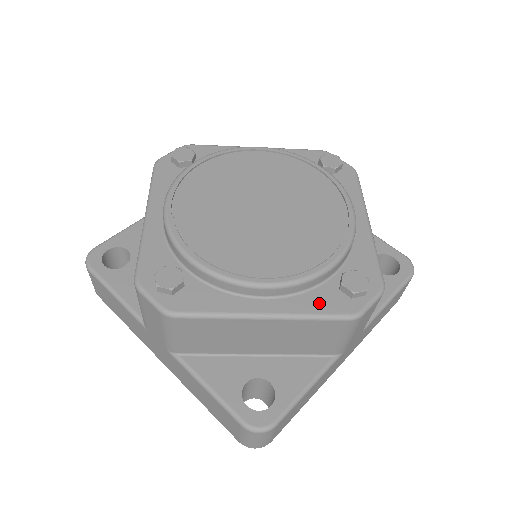
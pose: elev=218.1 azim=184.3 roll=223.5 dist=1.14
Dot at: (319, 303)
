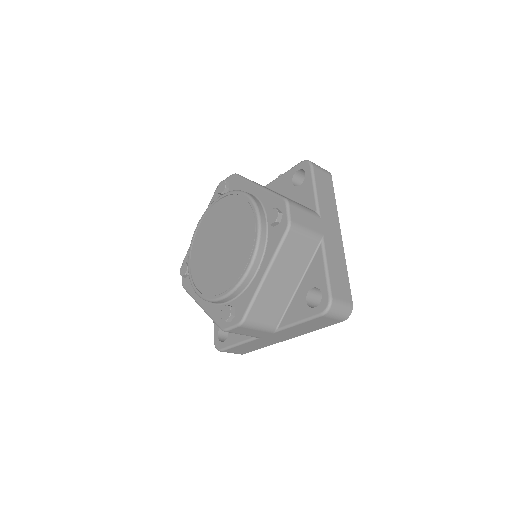
Dot at: (274, 242)
